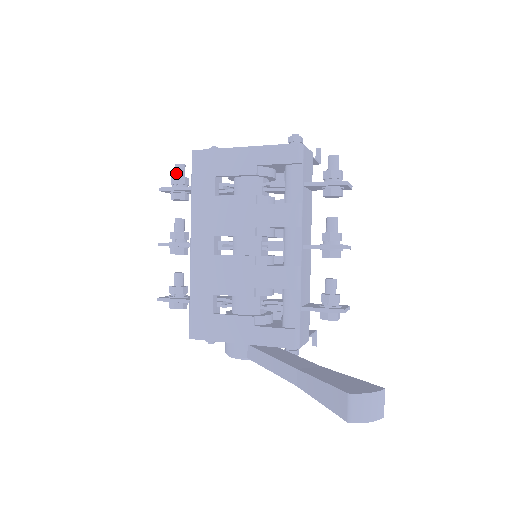
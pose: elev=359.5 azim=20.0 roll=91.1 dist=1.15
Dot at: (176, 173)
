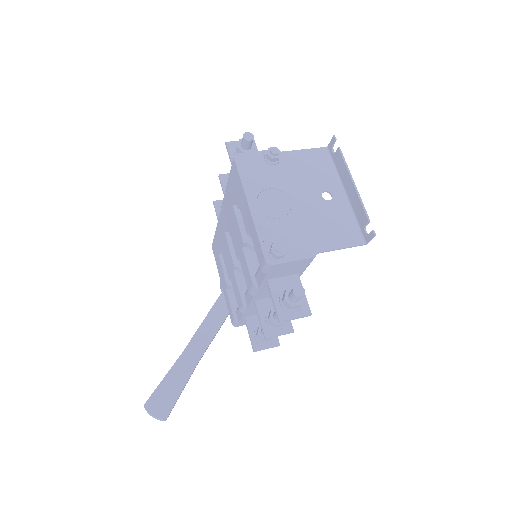
Dot at: (241, 142)
